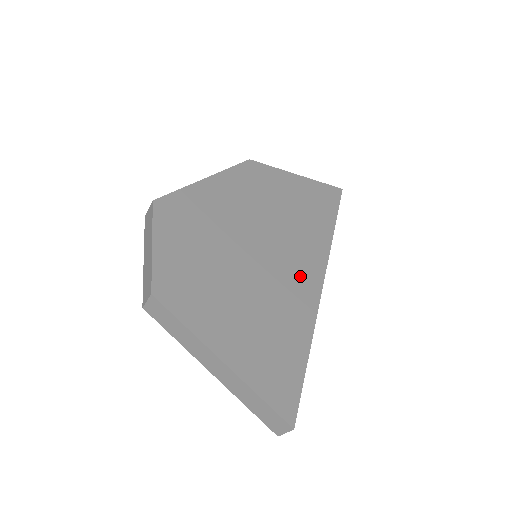
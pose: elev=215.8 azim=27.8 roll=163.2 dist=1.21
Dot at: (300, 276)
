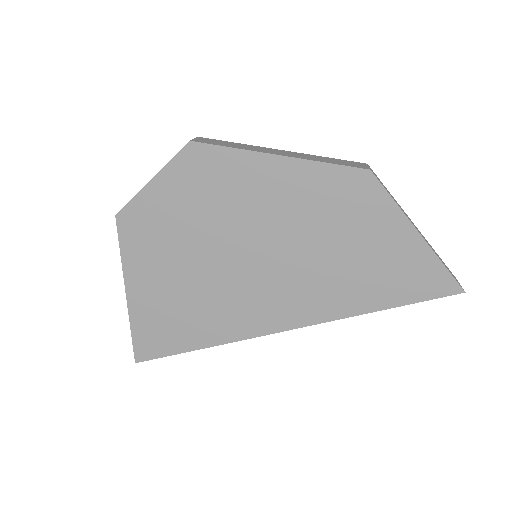
Dot at: (265, 308)
